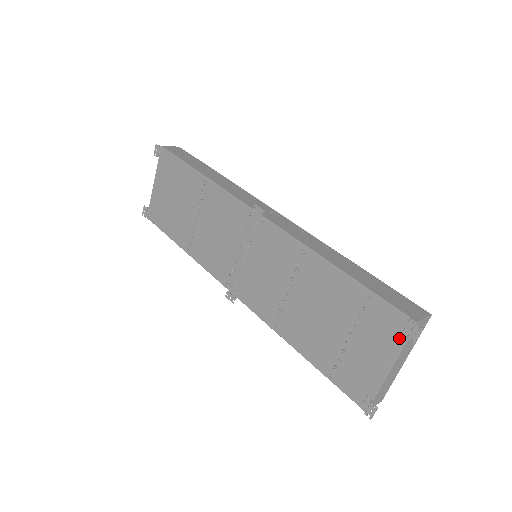
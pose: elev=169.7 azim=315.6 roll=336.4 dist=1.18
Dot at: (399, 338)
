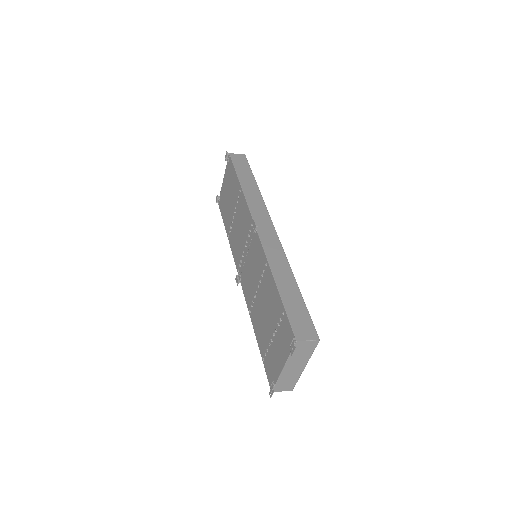
Dot at: (289, 348)
